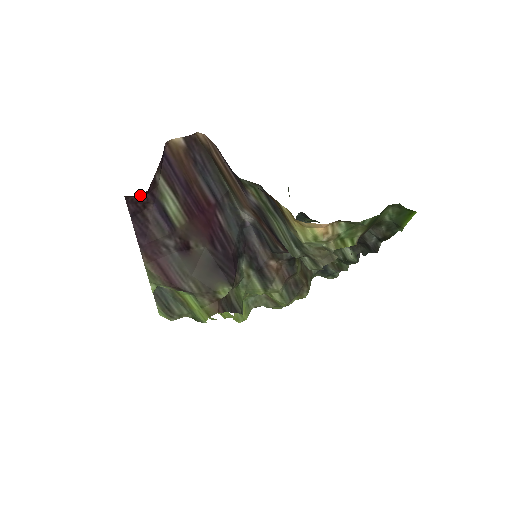
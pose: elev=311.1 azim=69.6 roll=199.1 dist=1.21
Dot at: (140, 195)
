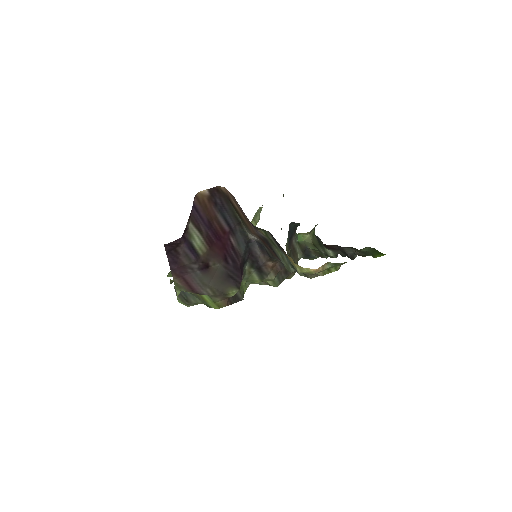
Dot at: (175, 240)
